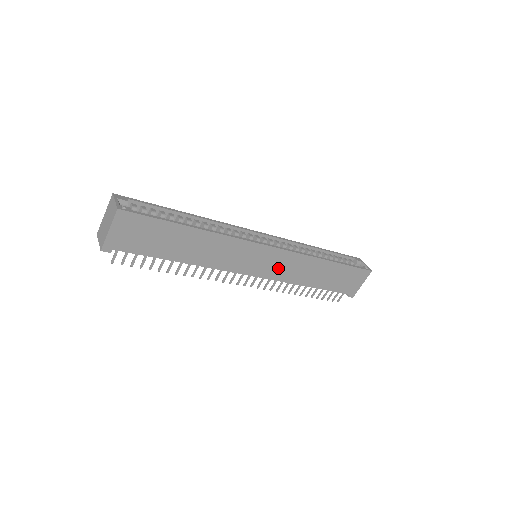
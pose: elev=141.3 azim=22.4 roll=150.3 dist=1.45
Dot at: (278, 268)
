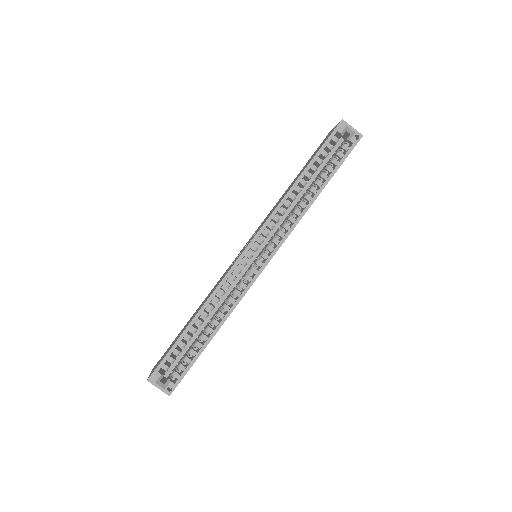
Dot at: occluded
